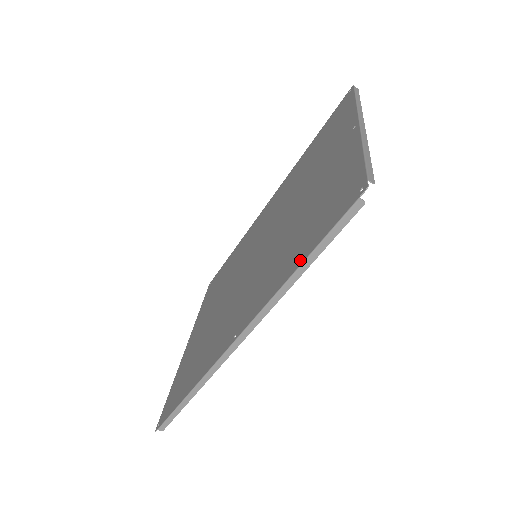
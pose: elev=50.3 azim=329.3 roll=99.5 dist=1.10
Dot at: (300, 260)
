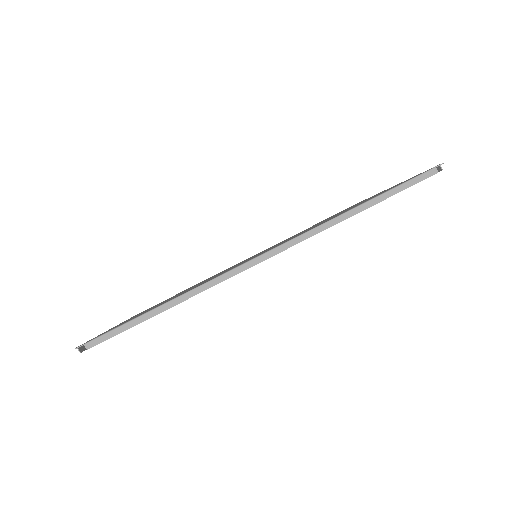
Dot at: (365, 202)
